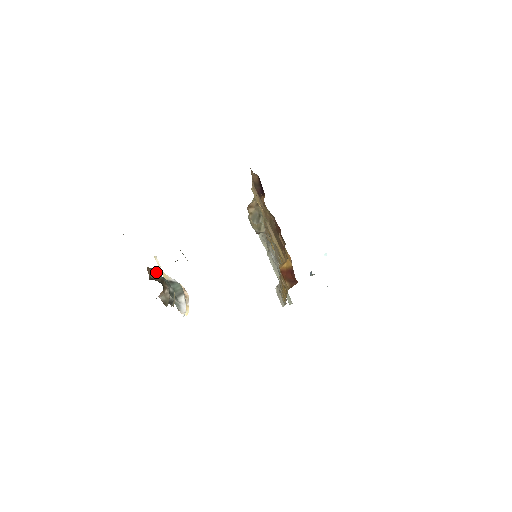
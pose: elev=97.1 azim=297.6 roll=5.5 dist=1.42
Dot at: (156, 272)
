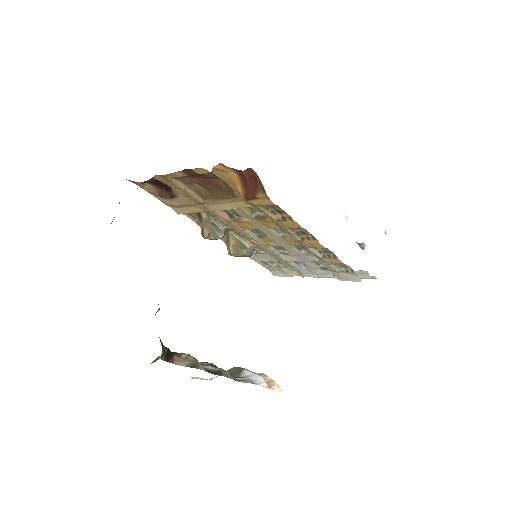
Dot at: occluded
